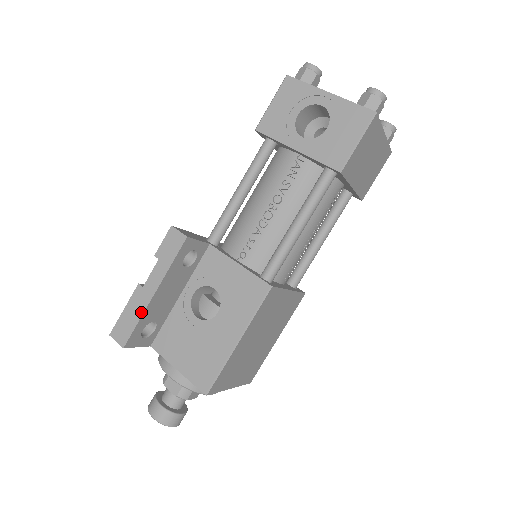
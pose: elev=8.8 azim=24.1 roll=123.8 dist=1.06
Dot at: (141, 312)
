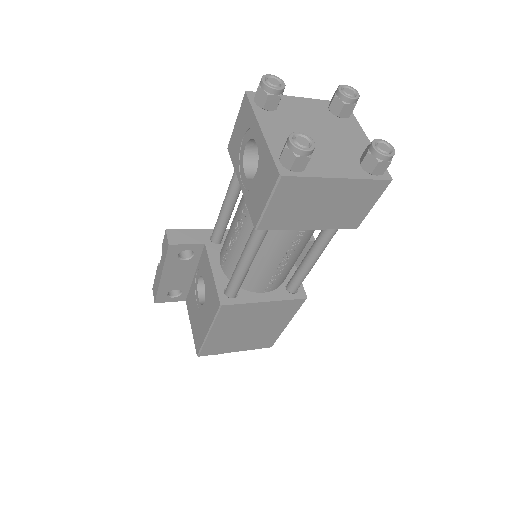
Dot at: (158, 285)
